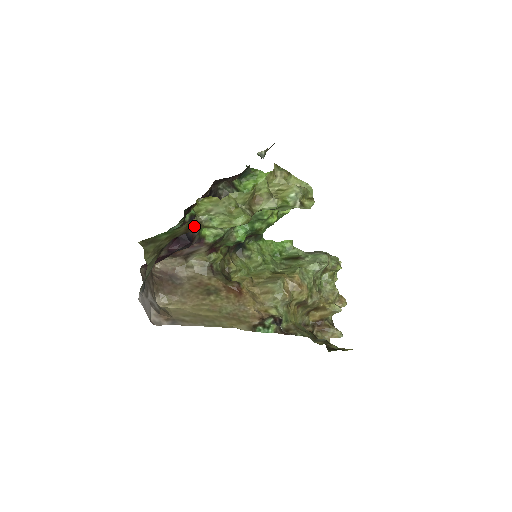
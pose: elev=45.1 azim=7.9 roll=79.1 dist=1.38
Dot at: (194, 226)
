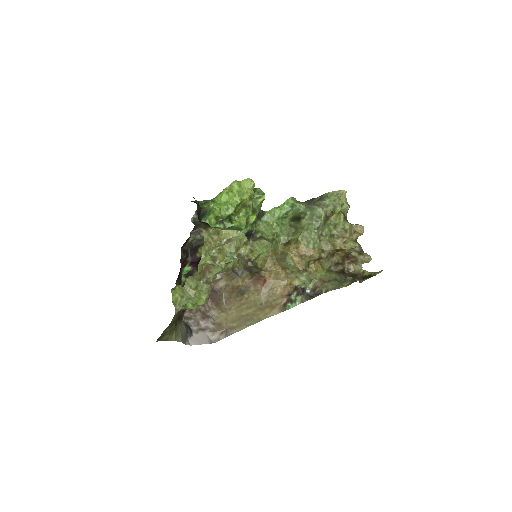
Dot at: (180, 311)
